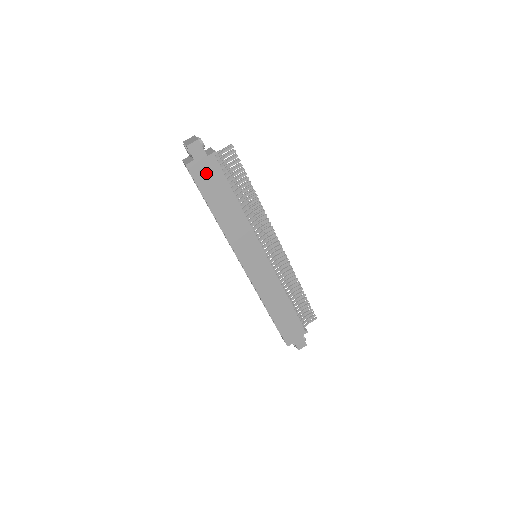
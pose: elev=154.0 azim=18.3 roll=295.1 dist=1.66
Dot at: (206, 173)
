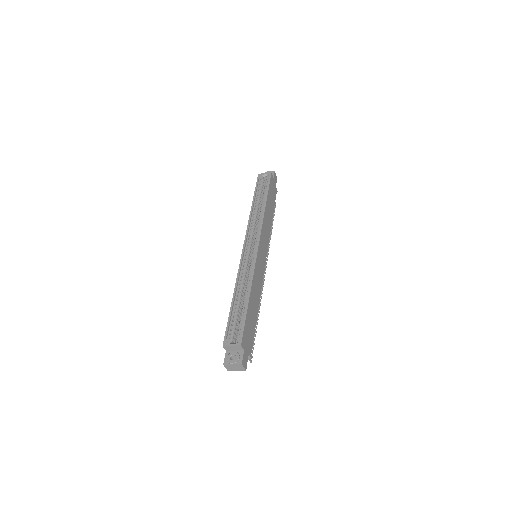
Dot at: (273, 188)
